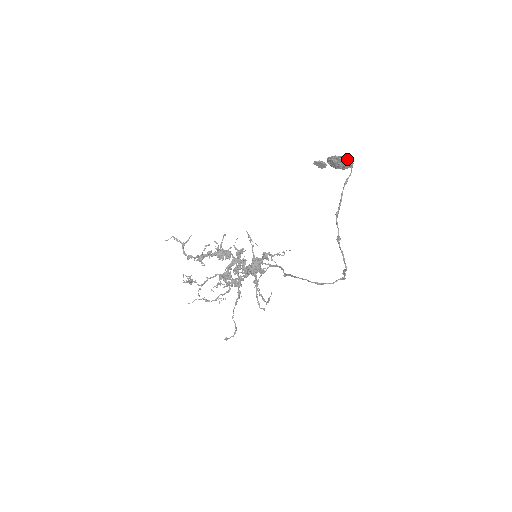
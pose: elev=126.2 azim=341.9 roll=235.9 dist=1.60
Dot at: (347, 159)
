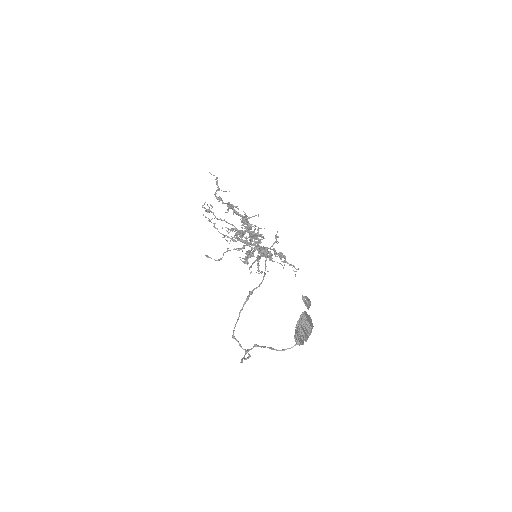
Dot at: (299, 338)
